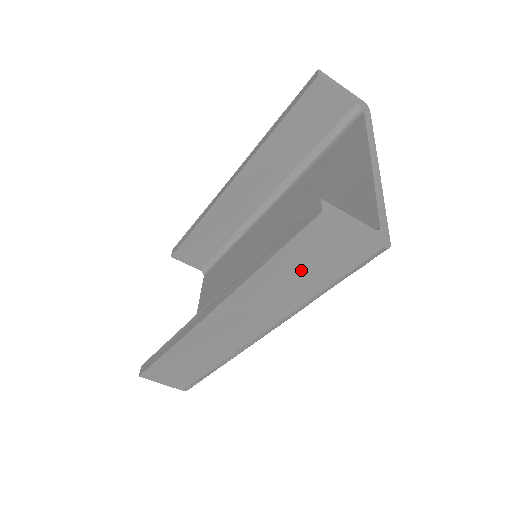
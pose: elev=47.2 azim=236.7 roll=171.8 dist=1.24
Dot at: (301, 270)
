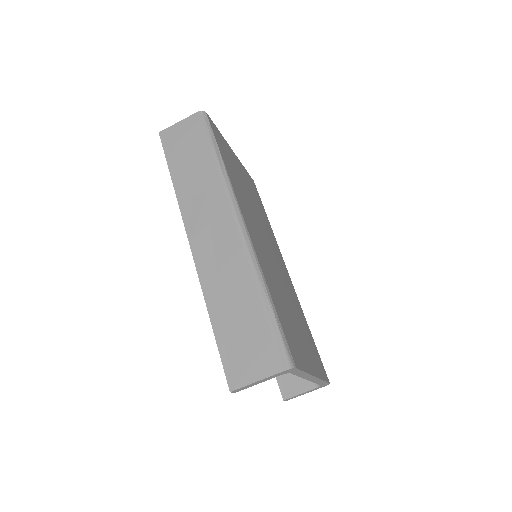
Dot at: (188, 158)
